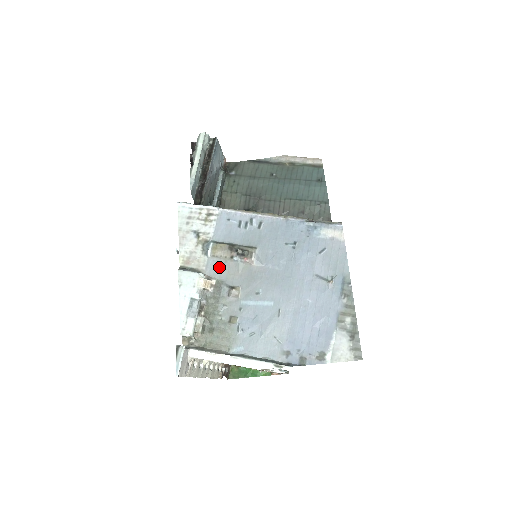
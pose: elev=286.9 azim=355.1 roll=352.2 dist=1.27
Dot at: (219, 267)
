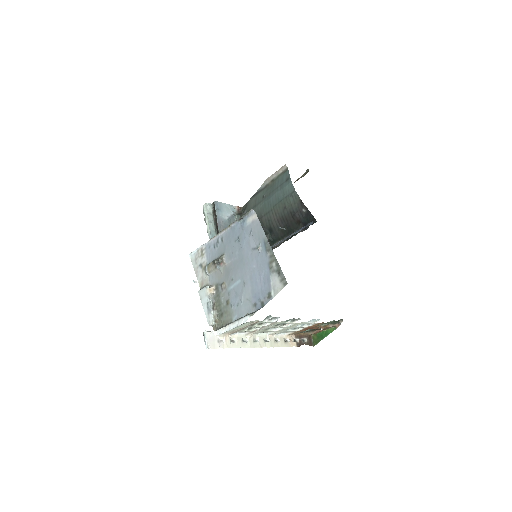
Dot at: (214, 277)
